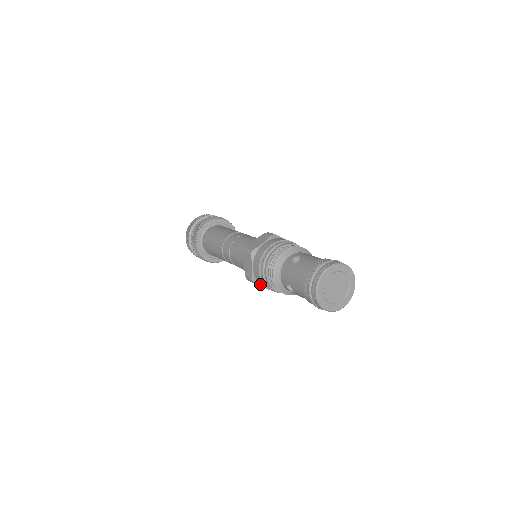
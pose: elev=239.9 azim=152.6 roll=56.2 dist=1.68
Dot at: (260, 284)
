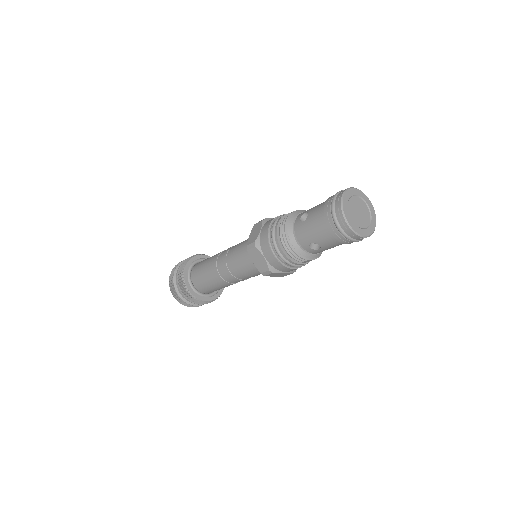
Dot at: (280, 270)
